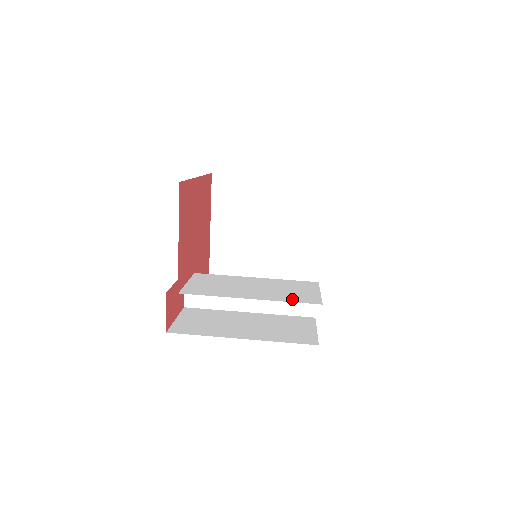
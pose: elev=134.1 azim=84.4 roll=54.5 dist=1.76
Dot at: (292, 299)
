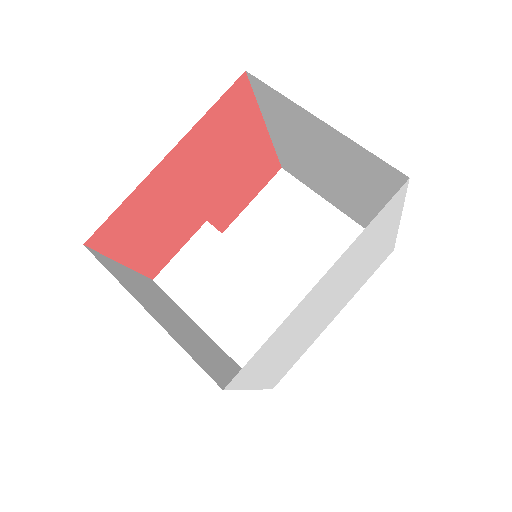
Dot at: (244, 357)
